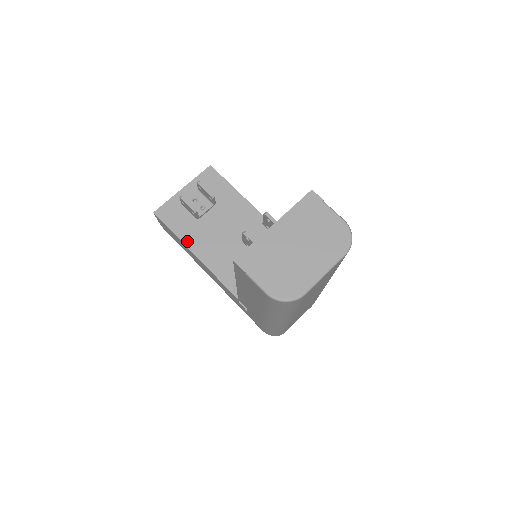
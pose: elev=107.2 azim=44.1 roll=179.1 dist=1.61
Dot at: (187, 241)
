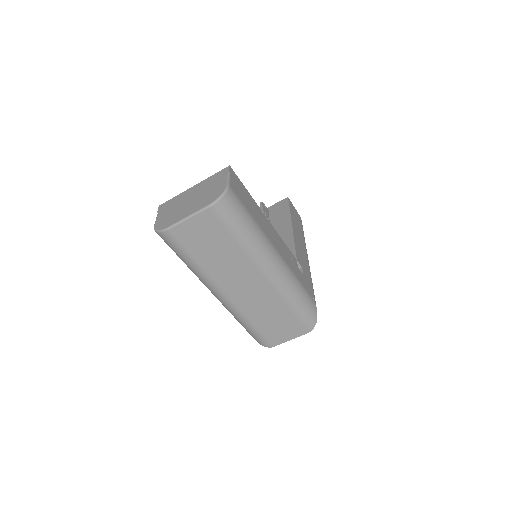
Dot at: occluded
